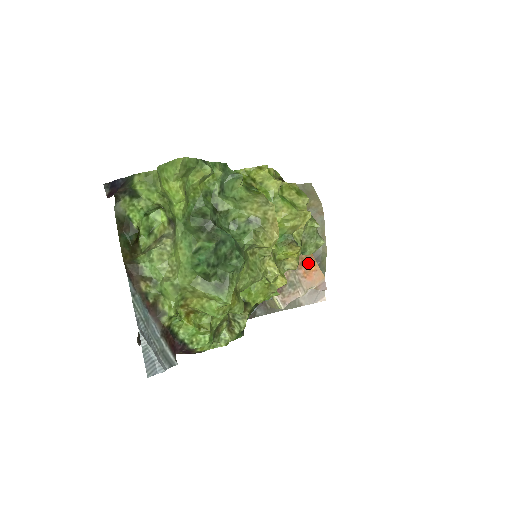
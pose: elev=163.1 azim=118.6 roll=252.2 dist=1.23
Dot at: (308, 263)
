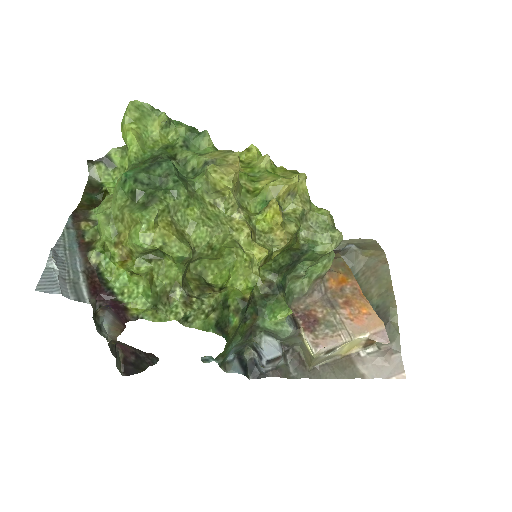
Dot at: (356, 304)
